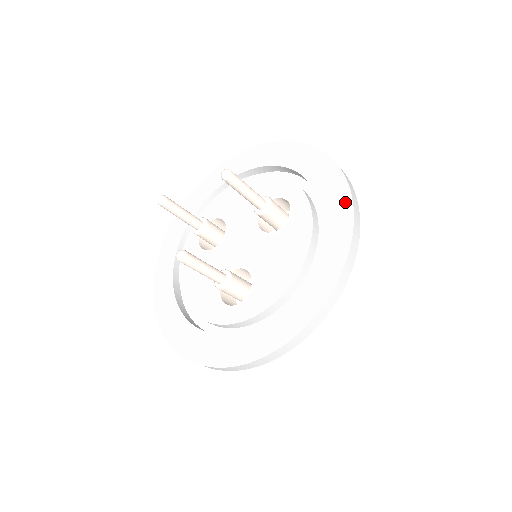
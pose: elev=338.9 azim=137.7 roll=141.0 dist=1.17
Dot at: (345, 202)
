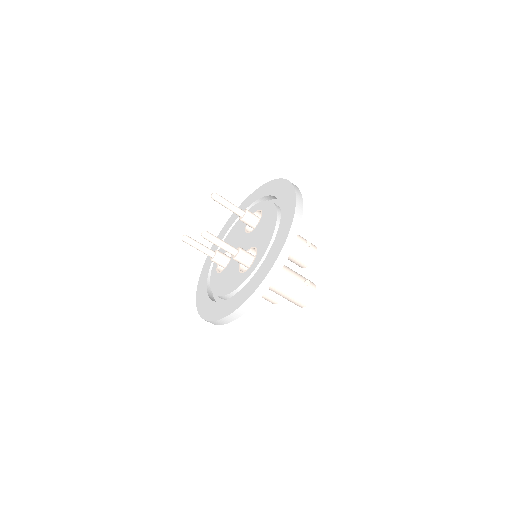
Dot at: (284, 183)
